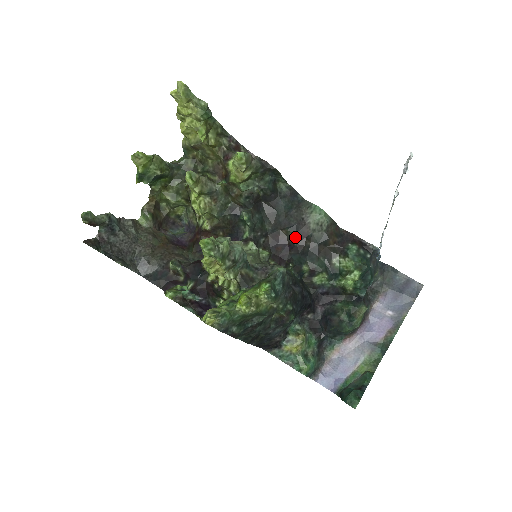
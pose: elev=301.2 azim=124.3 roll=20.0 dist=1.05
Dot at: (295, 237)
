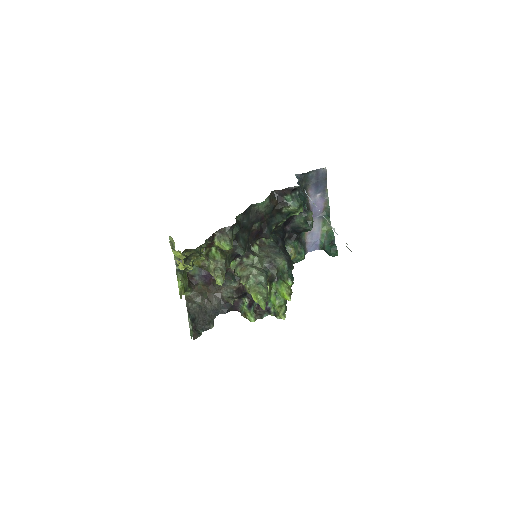
Dot at: (259, 223)
